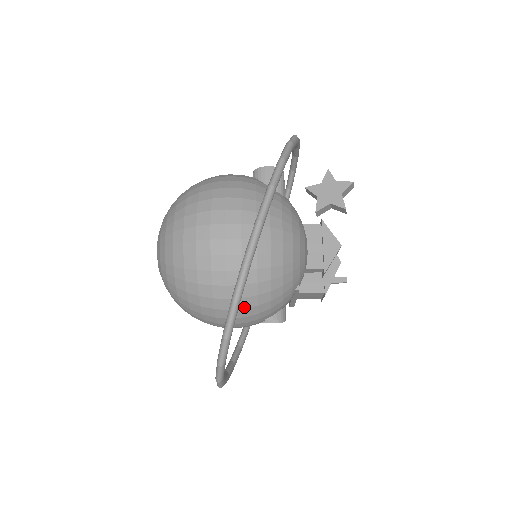
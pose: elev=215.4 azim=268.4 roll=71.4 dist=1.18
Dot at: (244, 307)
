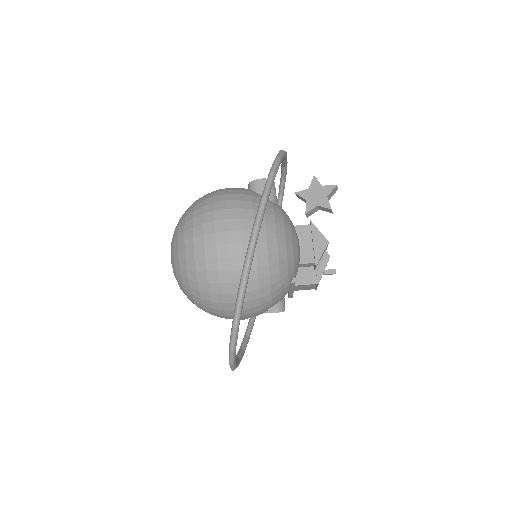
Dot at: (248, 300)
